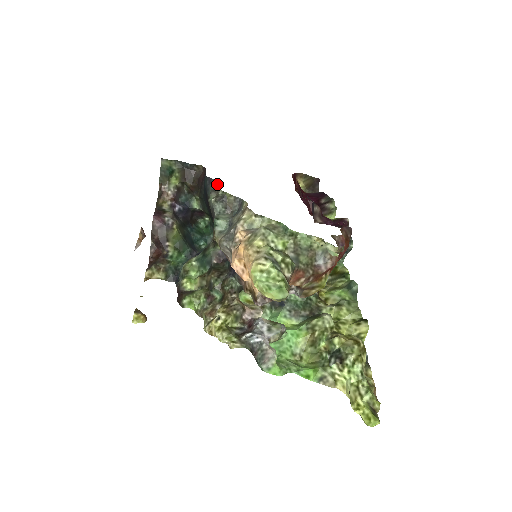
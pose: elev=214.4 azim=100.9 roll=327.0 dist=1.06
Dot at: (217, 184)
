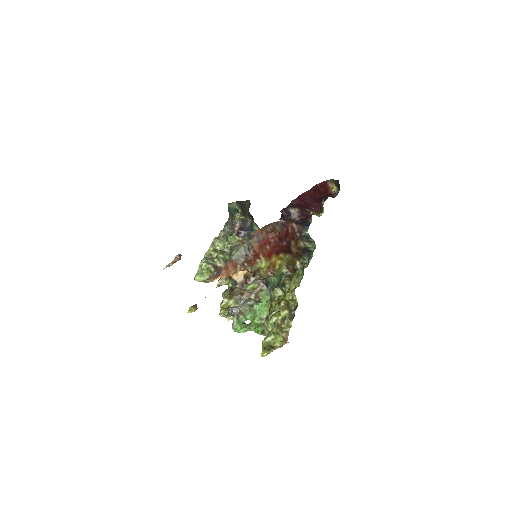
Dot at: occluded
